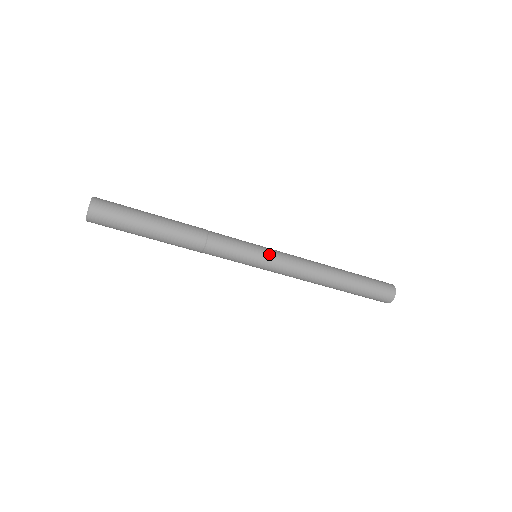
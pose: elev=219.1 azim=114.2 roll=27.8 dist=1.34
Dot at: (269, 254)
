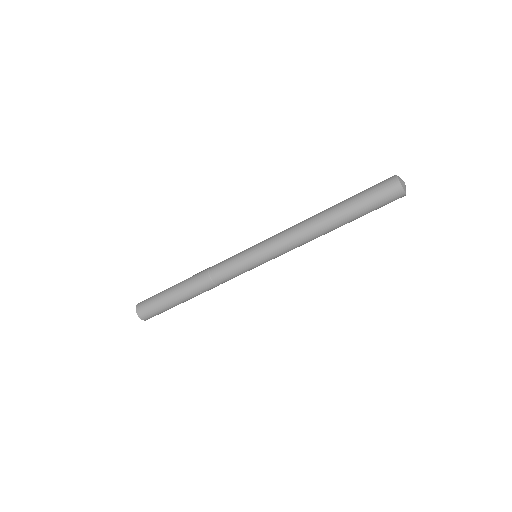
Dot at: (258, 247)
